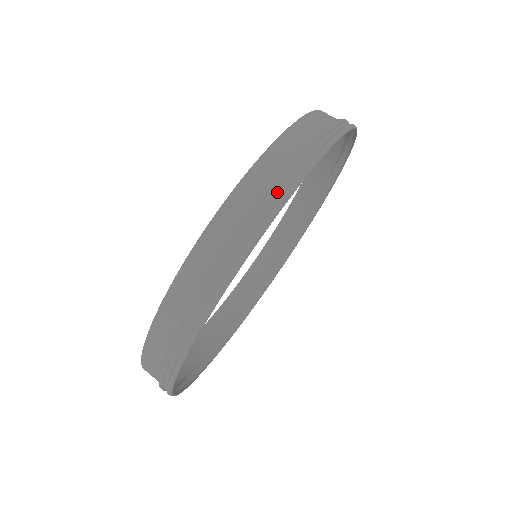
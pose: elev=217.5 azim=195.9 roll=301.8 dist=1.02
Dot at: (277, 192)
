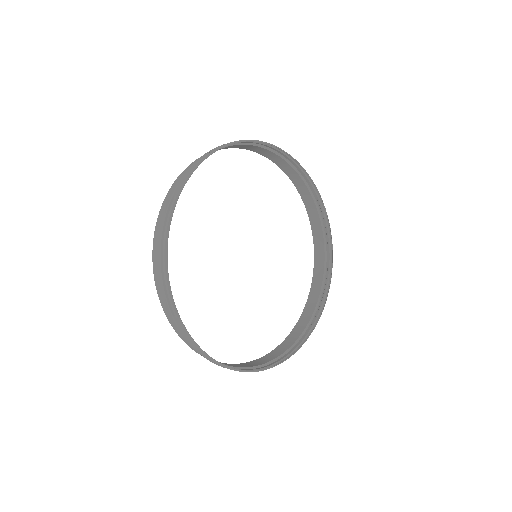
Dot at: (168, 212)
